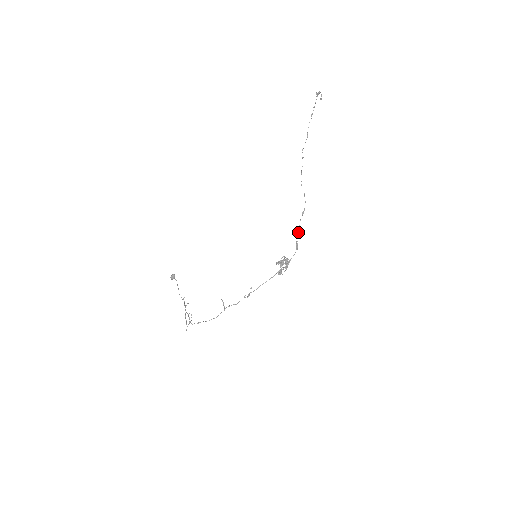
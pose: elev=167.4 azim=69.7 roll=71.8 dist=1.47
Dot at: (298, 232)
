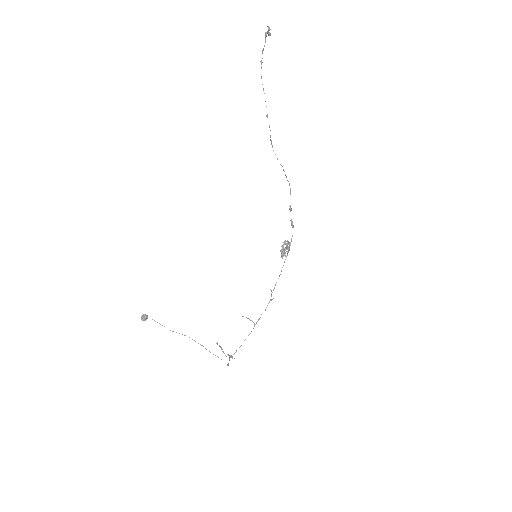
Dot at: (290, 211)
